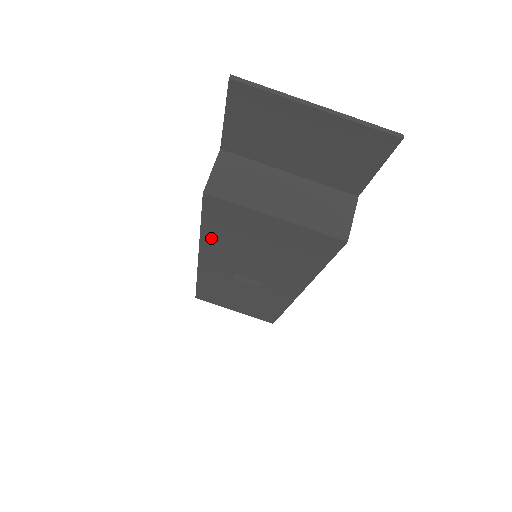
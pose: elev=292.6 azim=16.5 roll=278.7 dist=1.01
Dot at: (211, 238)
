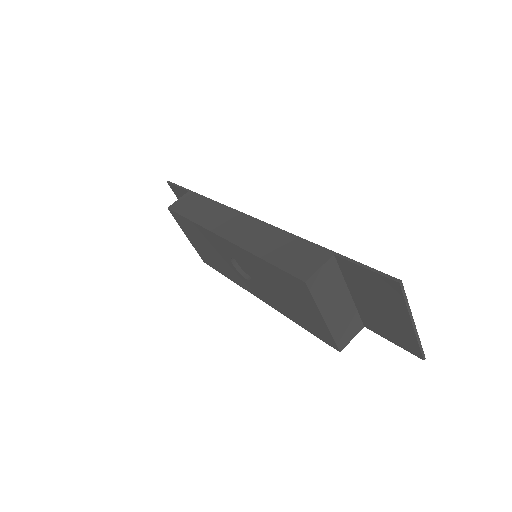
Dot at: (260, 263)
